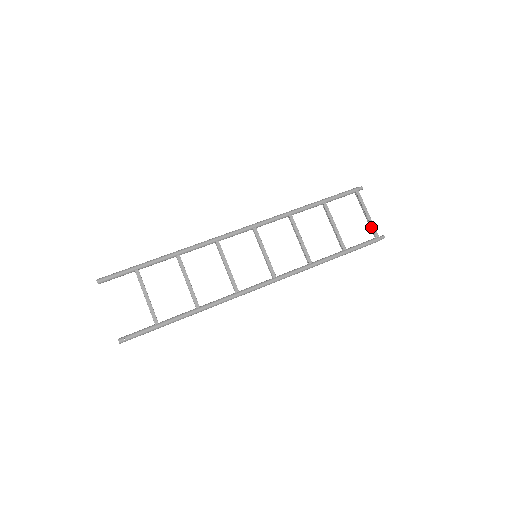
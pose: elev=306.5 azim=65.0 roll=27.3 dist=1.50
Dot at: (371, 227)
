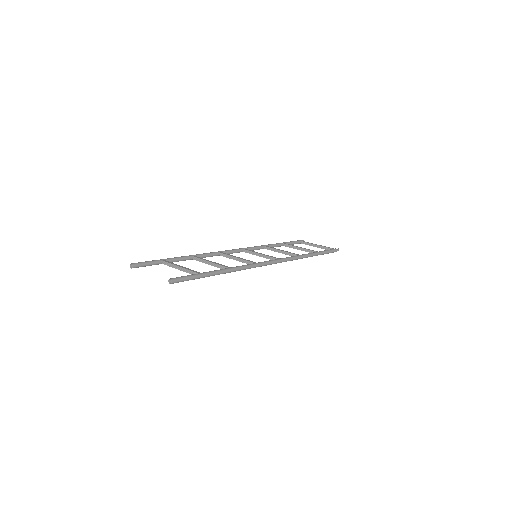
Dot at: (325, 248)
